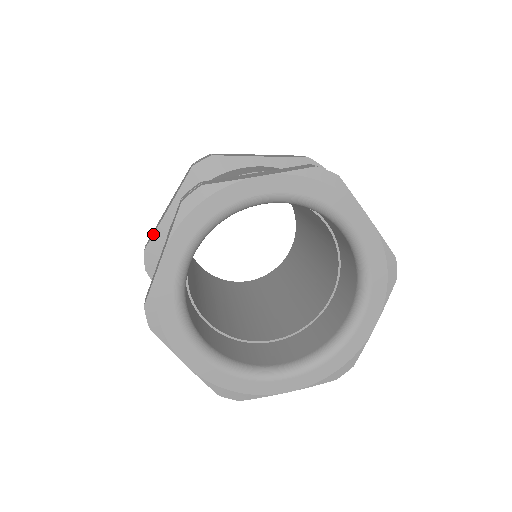
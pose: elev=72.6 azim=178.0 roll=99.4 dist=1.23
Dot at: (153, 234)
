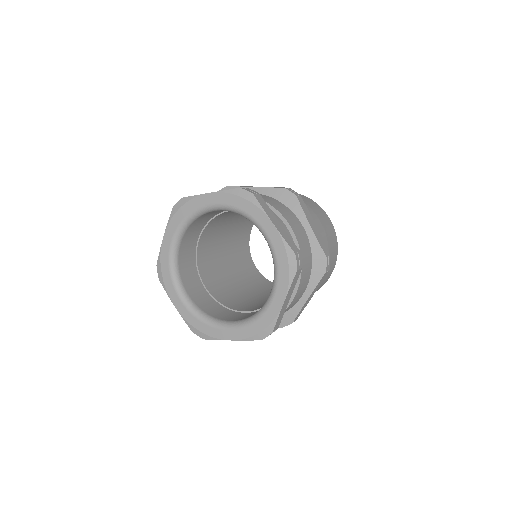
Dot at: occluded
